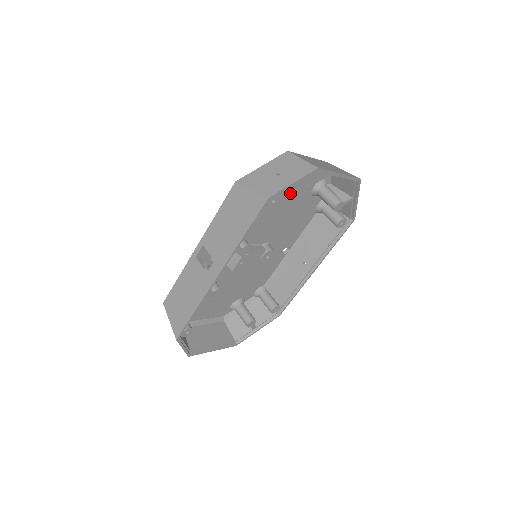
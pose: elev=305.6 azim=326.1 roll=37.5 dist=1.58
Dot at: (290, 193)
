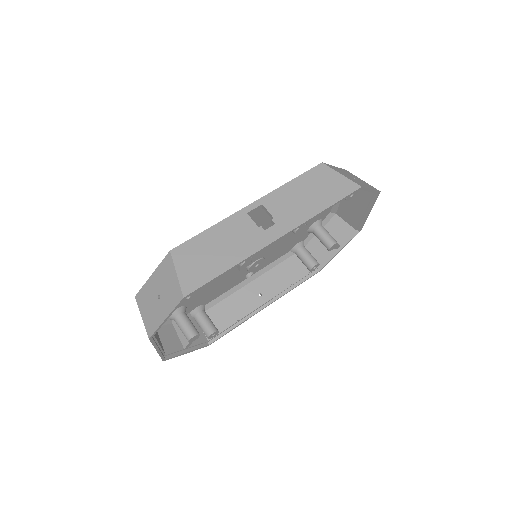
Dot at: occluded
